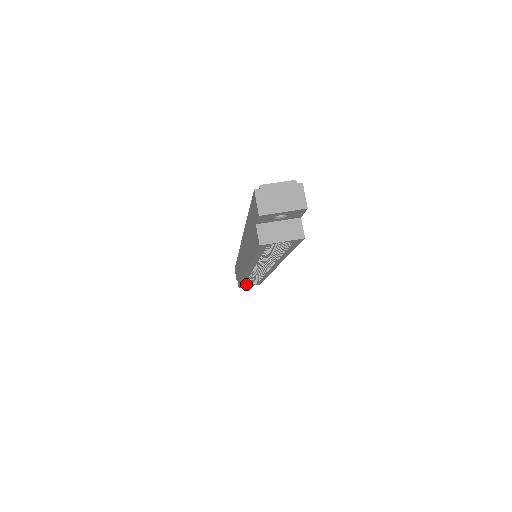
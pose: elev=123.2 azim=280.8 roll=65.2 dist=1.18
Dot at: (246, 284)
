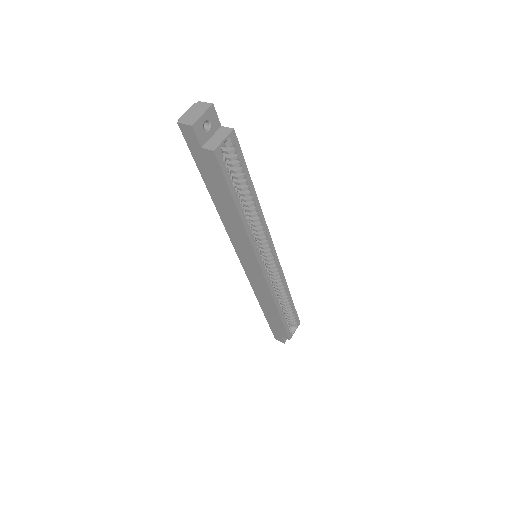
Dot at: (291, 331)
